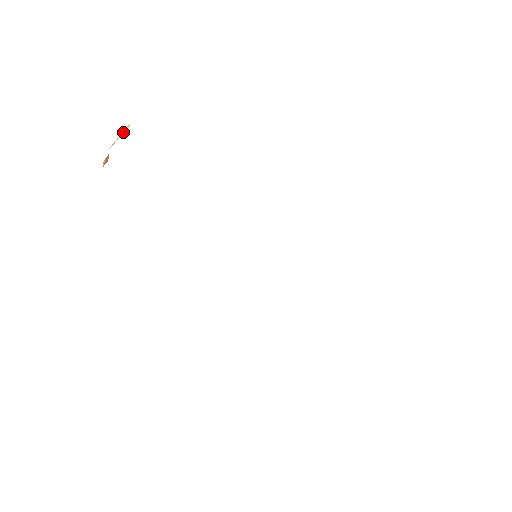
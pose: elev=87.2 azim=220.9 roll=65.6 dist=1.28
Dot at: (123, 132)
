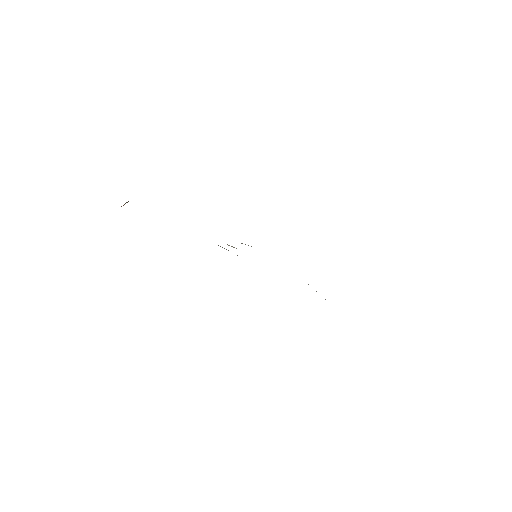
Dot at: occluded
